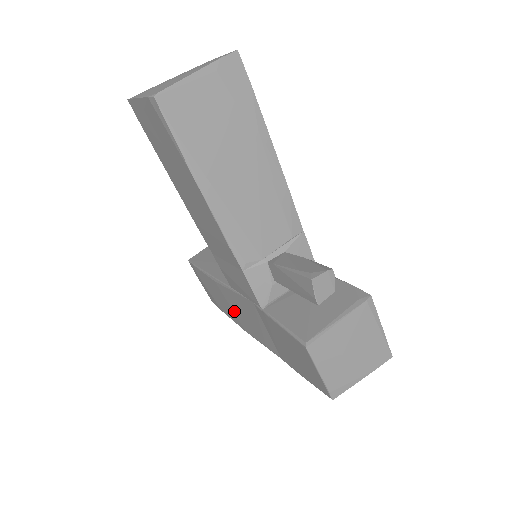
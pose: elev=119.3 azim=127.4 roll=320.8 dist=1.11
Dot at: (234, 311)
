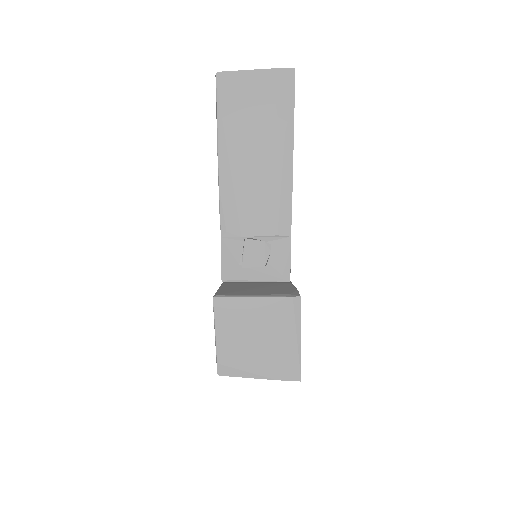
Dot at: occluded
